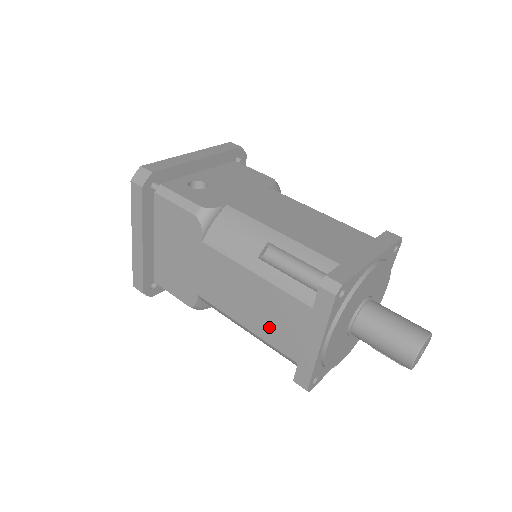
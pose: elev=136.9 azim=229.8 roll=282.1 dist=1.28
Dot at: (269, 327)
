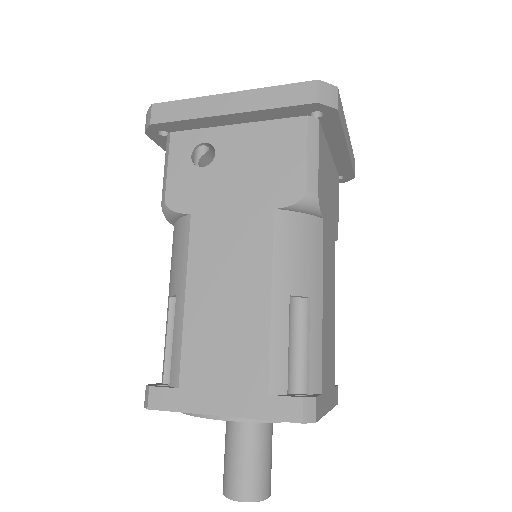
Dot at: occluded
